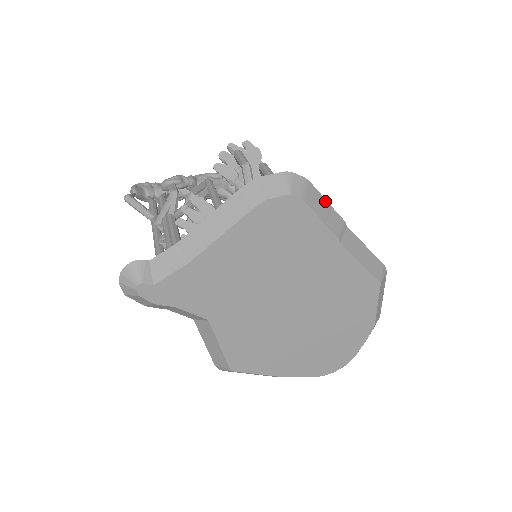
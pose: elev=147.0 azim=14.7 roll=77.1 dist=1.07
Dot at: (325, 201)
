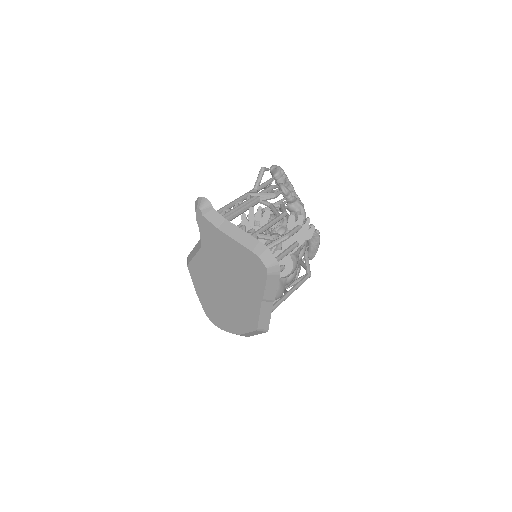
Dot at: (277, 286)
